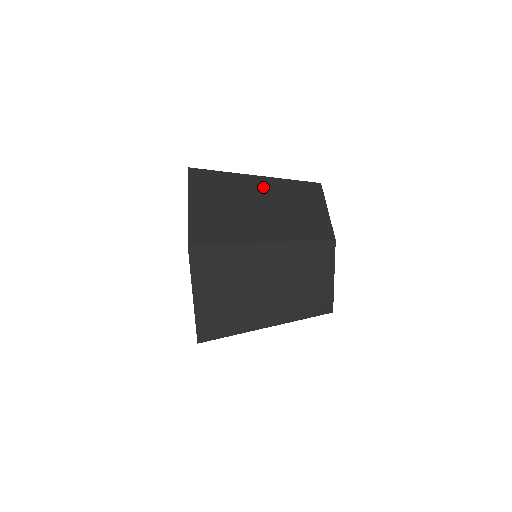
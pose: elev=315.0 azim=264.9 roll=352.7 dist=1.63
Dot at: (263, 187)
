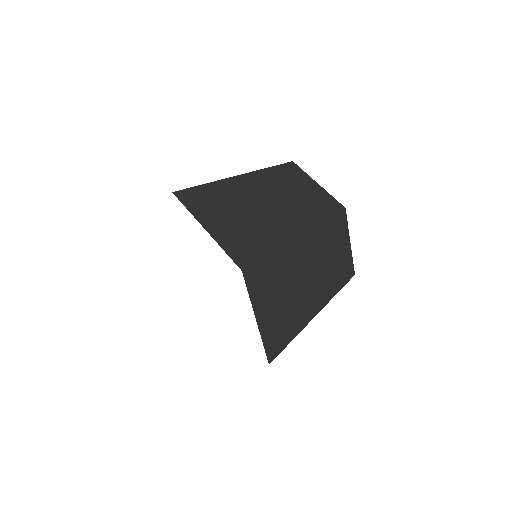
Dot at: occluded
